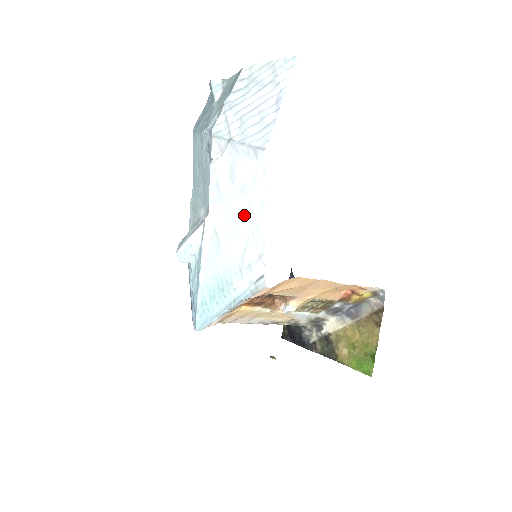
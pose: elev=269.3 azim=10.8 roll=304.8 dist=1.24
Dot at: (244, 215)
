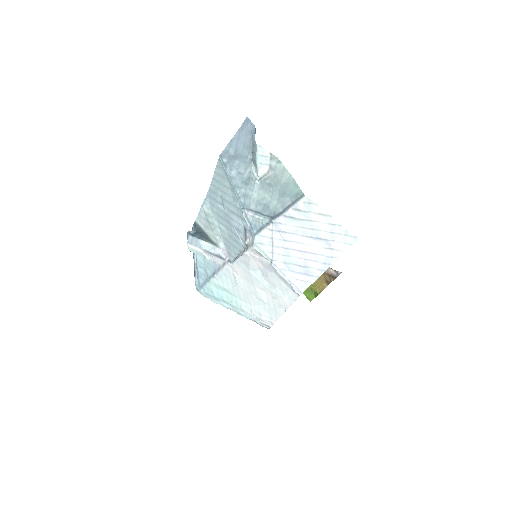
Dot at: (266, 296)
